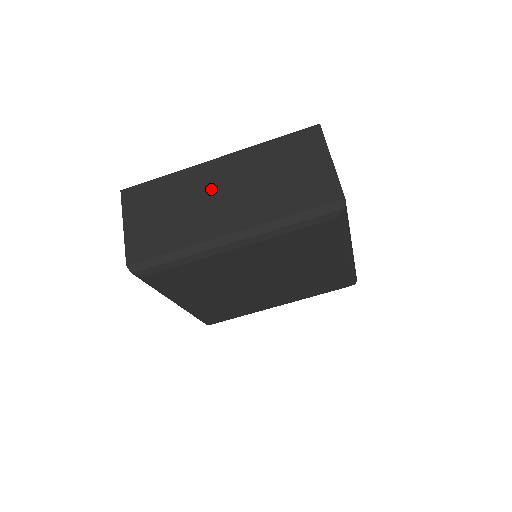
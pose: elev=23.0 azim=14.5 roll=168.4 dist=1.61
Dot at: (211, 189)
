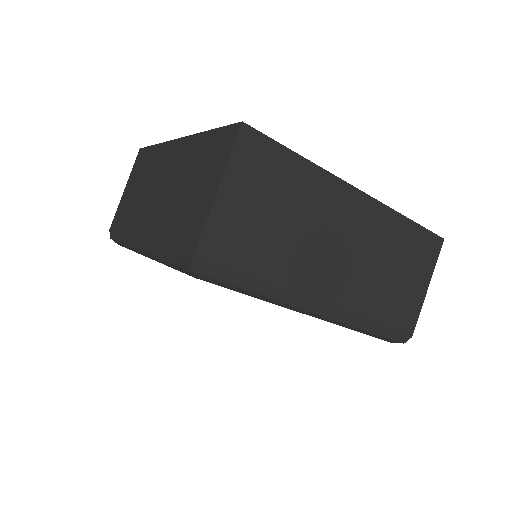
Dot at: (159, 178)
